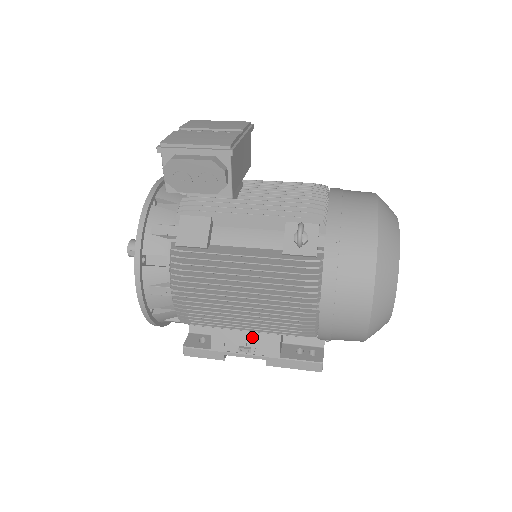
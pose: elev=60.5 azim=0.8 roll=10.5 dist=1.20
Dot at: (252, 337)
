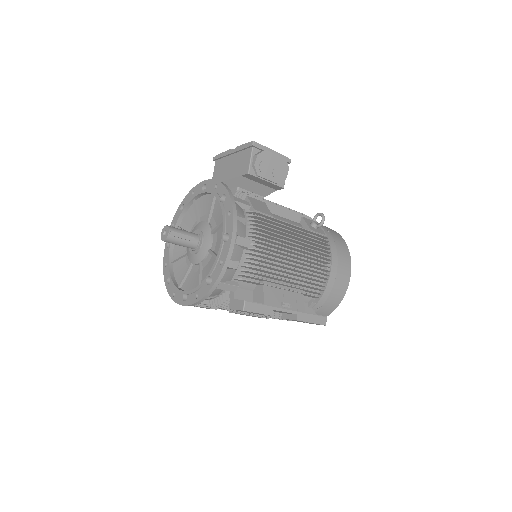
Dot at: (288, 296)
